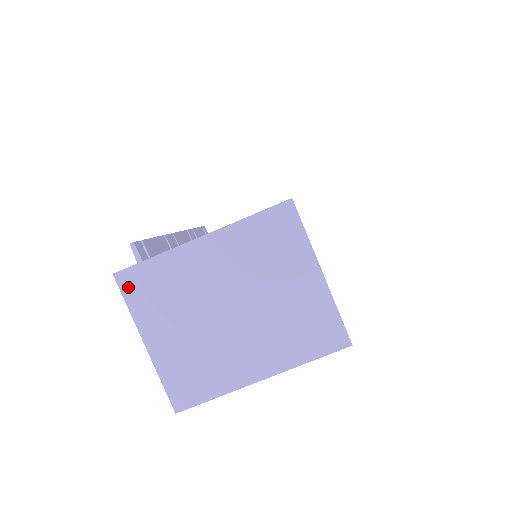
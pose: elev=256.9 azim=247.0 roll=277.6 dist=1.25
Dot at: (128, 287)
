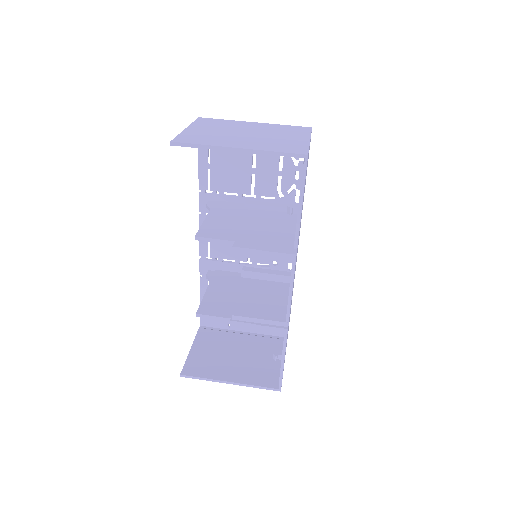
Dot at: (201, 120)
